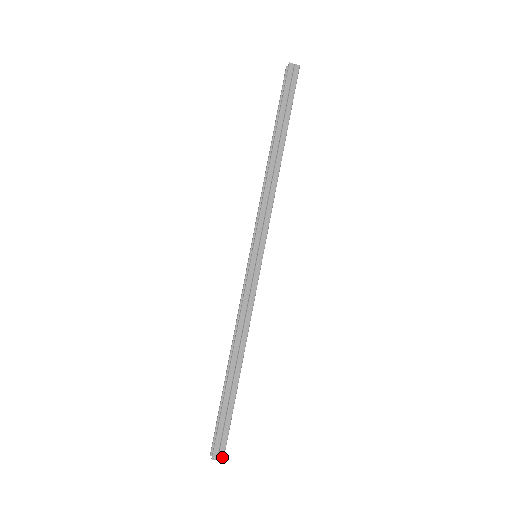
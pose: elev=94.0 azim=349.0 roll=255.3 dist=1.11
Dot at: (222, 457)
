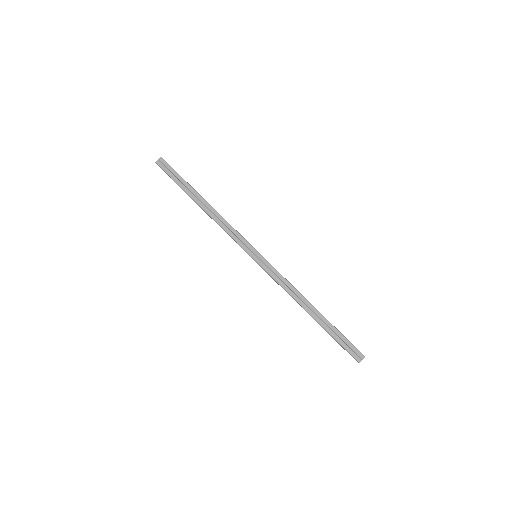
Dot at: (362, 356)
